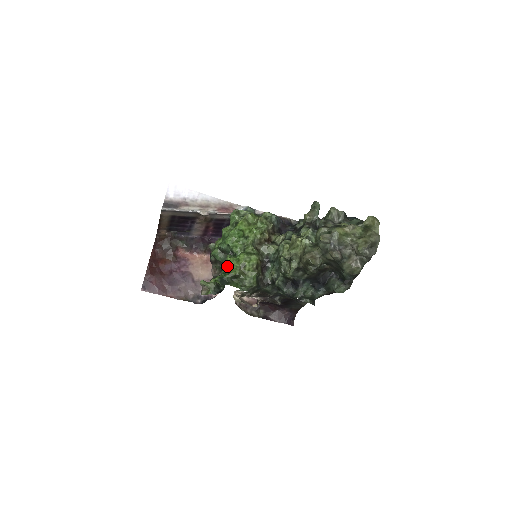
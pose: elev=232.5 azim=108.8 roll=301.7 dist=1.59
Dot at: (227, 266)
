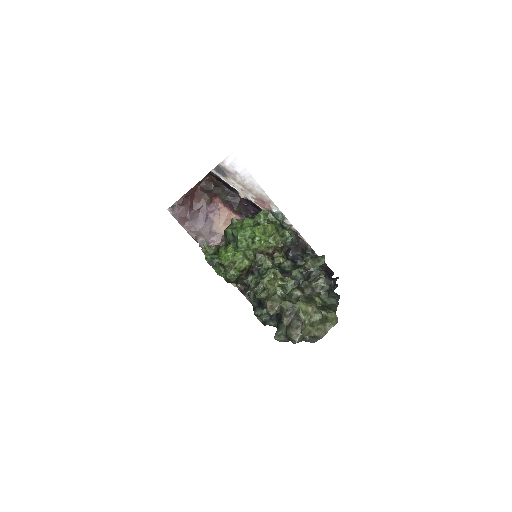
Dot at: (224, 252)
